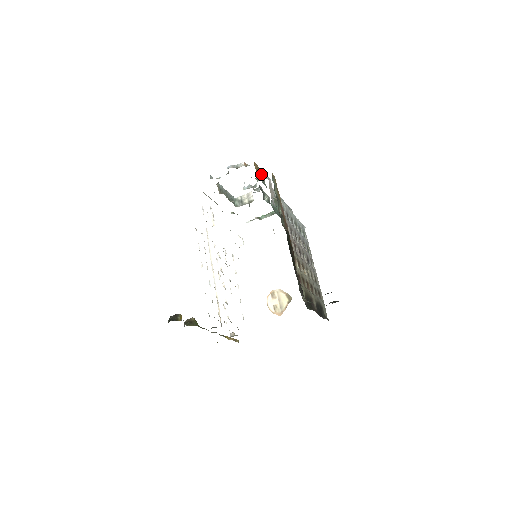
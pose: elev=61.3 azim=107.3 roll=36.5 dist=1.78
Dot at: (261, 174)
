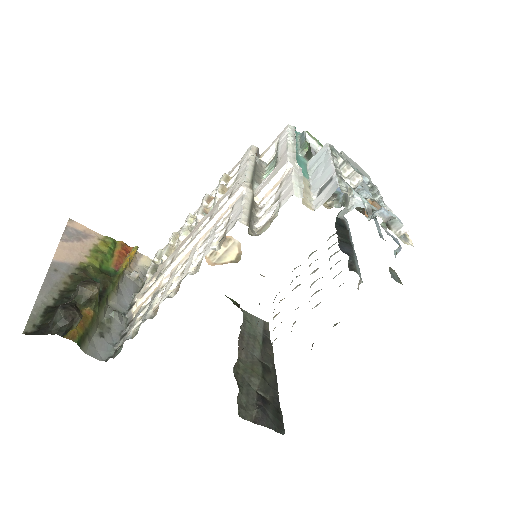
Dot at: (395, 252)
